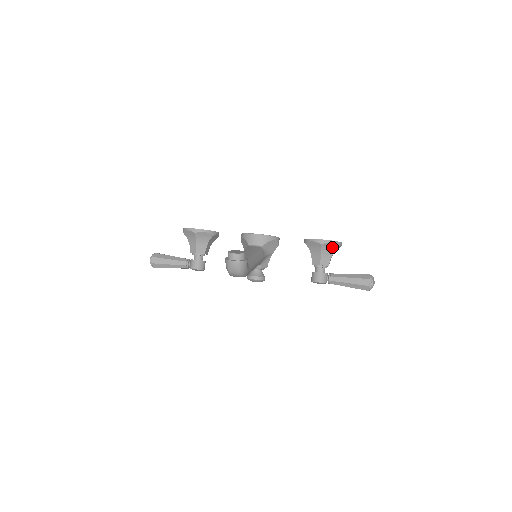
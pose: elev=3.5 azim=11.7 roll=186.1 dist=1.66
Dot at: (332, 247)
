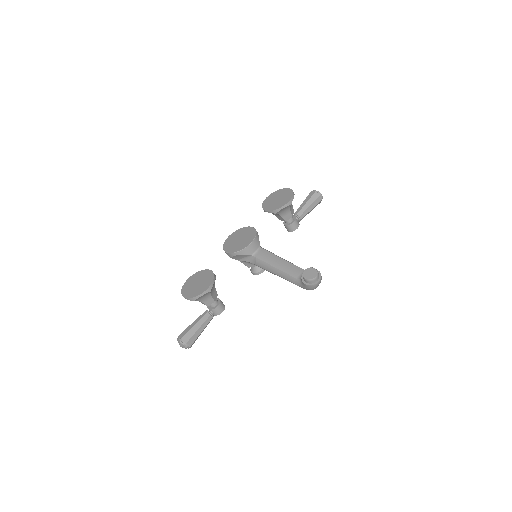
Dot at: occluded
